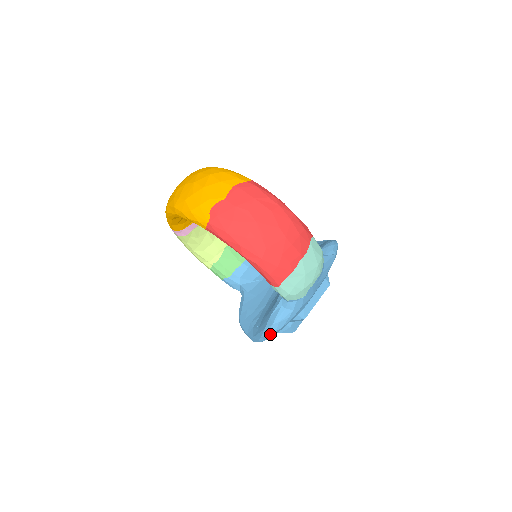
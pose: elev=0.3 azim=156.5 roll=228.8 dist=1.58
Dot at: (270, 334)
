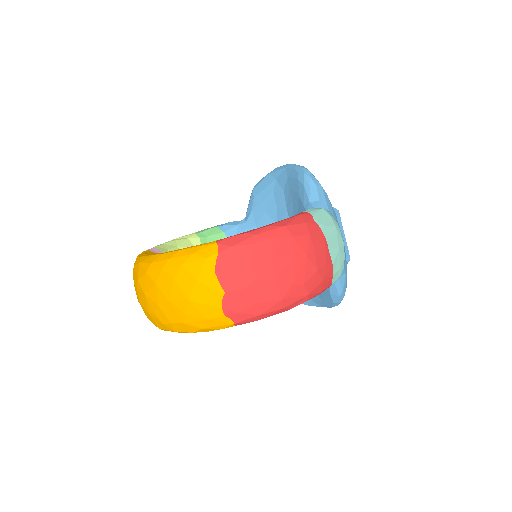
Dot at: occluded
